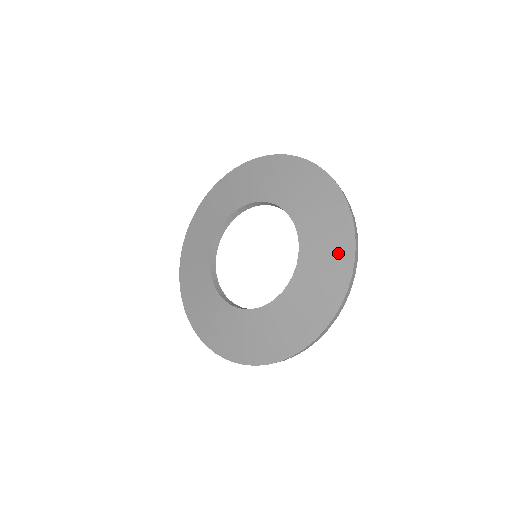
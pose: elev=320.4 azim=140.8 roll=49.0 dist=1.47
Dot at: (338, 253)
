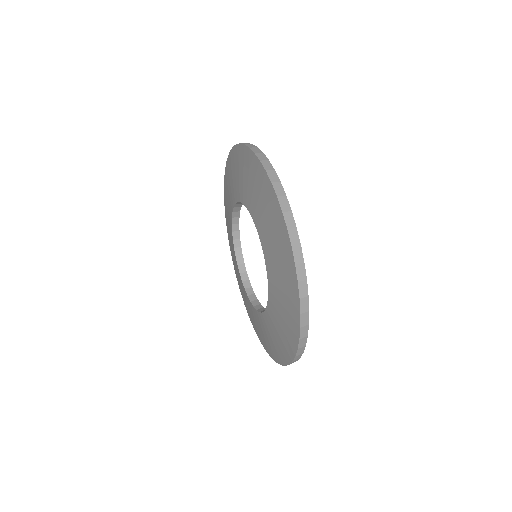
Dot at: (290, 312)
